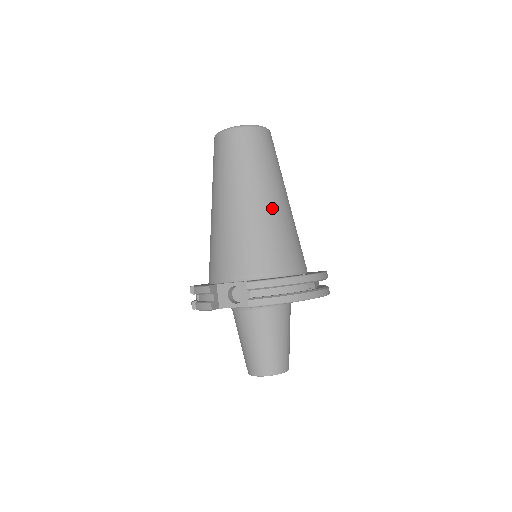
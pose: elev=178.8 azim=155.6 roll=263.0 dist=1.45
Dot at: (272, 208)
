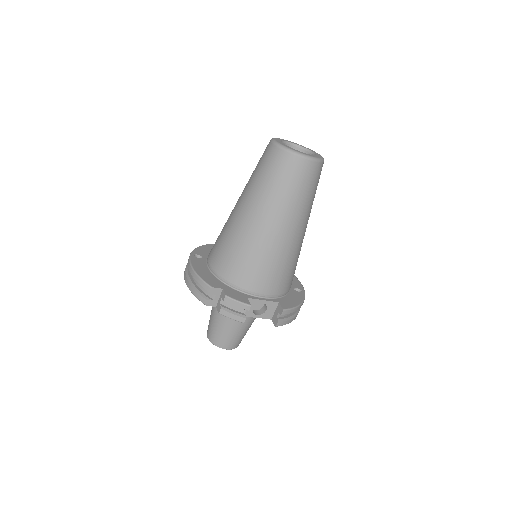
Dot at: occluded
